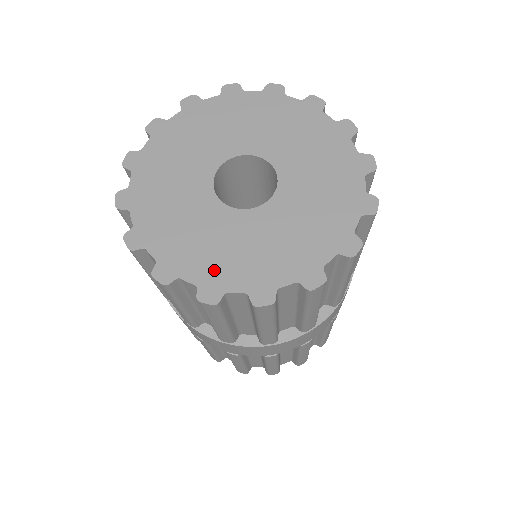
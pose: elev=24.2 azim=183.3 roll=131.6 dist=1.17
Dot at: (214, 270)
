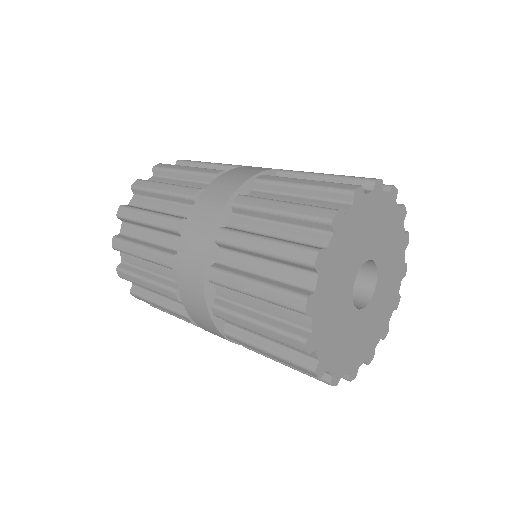
Dot at: (369, 346)
